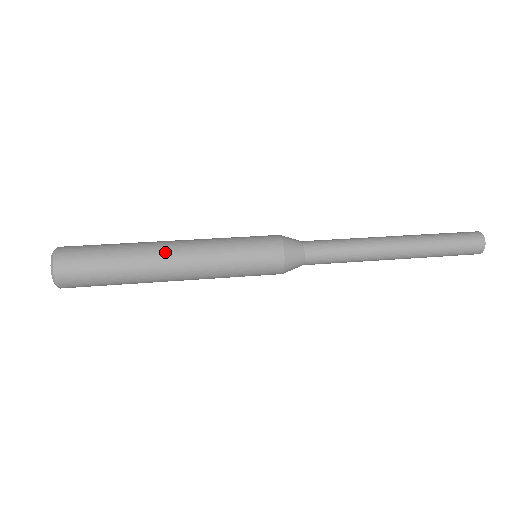
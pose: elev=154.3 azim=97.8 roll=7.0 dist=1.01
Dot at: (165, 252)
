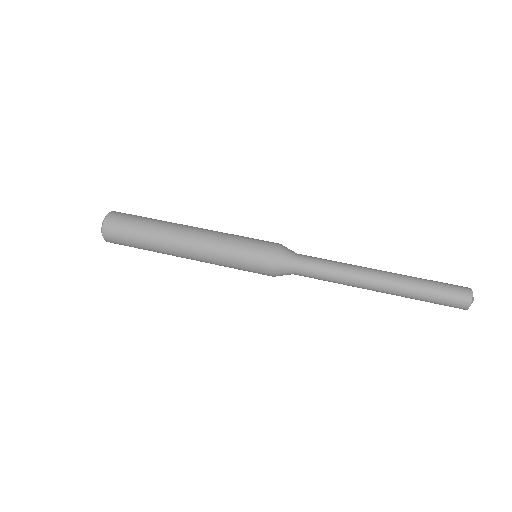
Dot at: (180, 247)
